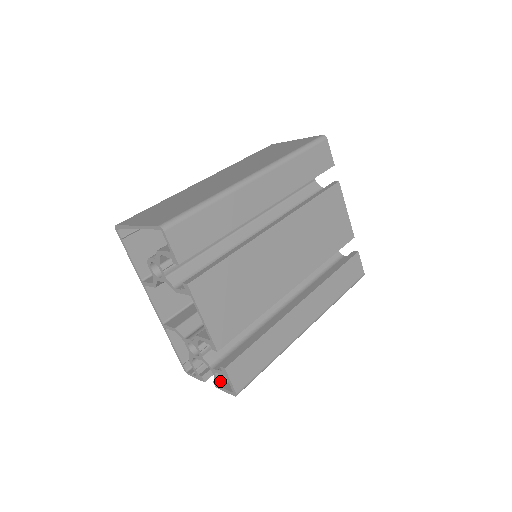
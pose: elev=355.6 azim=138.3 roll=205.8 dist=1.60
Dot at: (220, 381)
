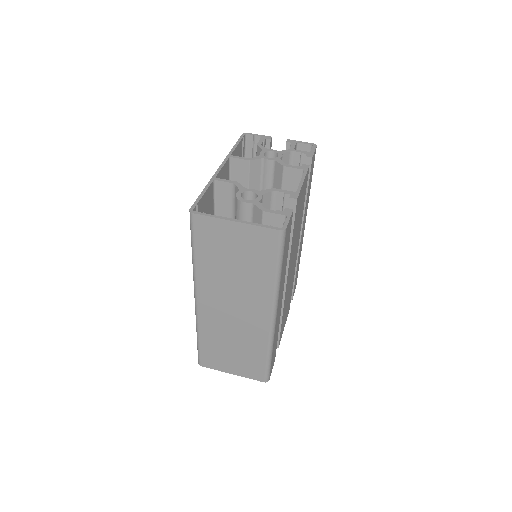
Dot at: occluded
